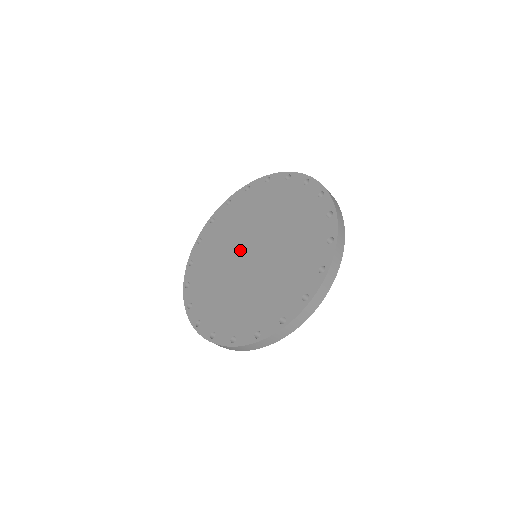
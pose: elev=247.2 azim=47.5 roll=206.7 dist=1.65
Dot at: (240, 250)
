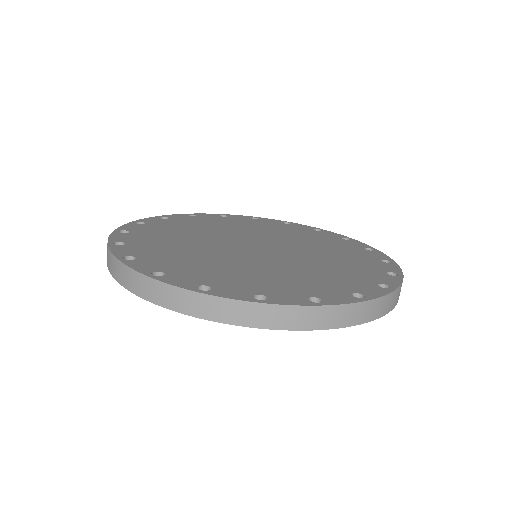
Dot at: (242, 239)
